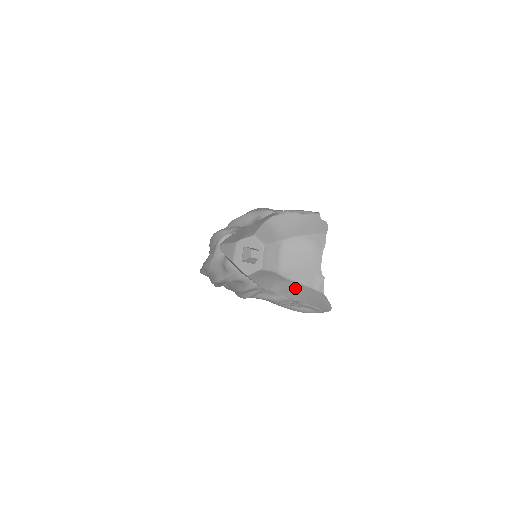
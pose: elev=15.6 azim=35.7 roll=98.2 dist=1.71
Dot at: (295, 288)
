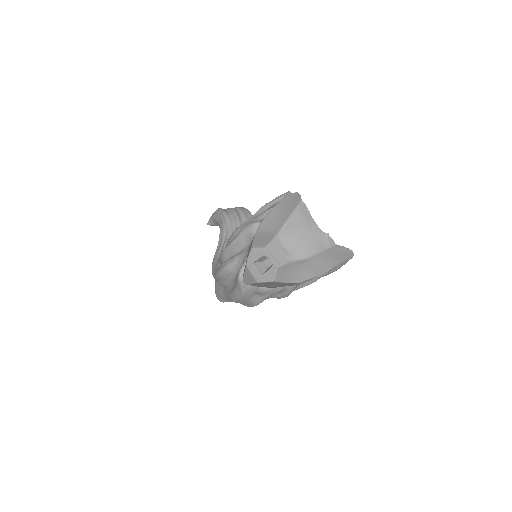
Dot at: (318, 261)
